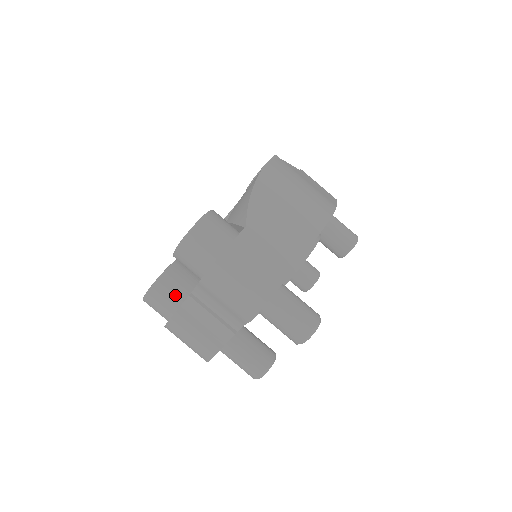
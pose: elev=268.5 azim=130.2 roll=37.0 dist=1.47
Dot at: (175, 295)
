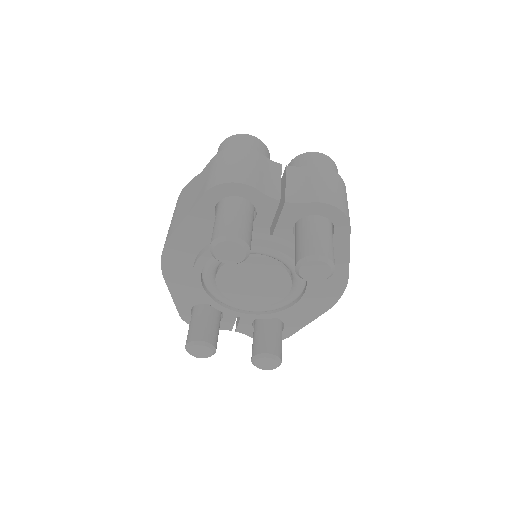
Dot at: occluded
